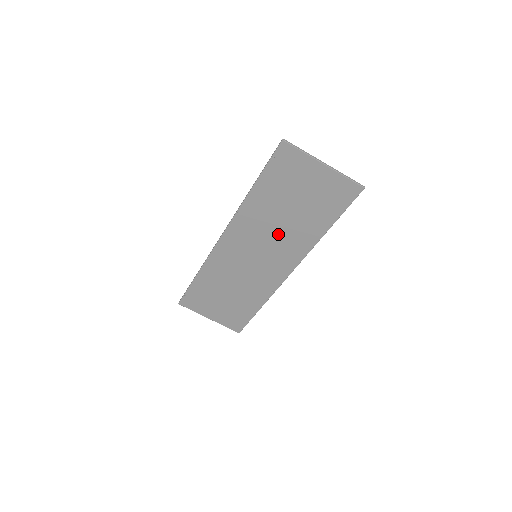
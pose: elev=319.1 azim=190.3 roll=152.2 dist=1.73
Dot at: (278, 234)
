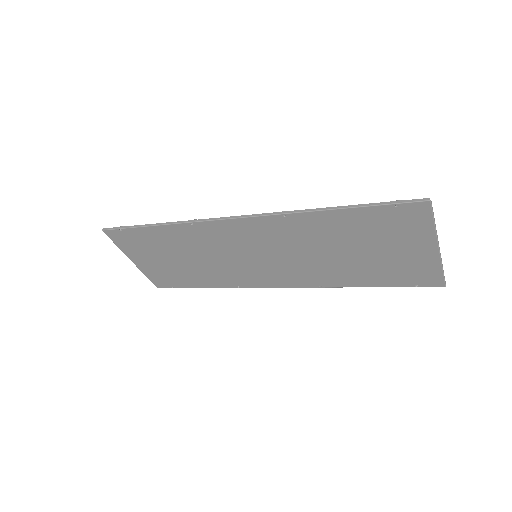
Dot at: (306, 258)
